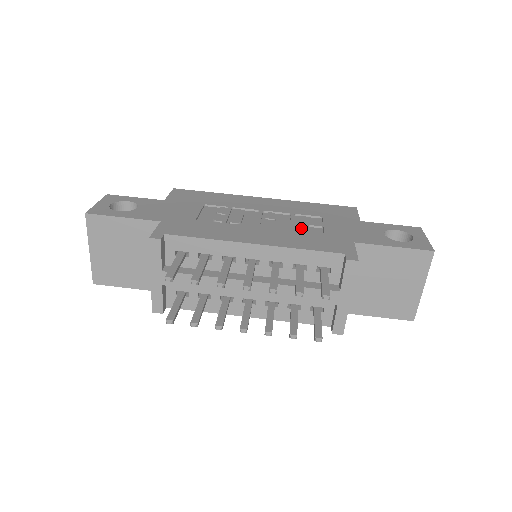
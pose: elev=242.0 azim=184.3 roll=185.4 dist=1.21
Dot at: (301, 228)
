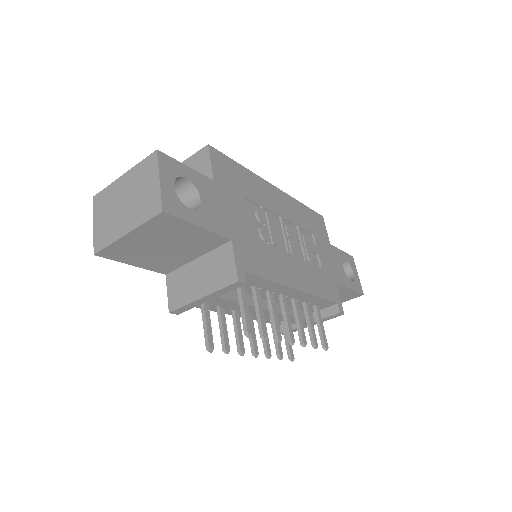
Dot at: (311, 258)
